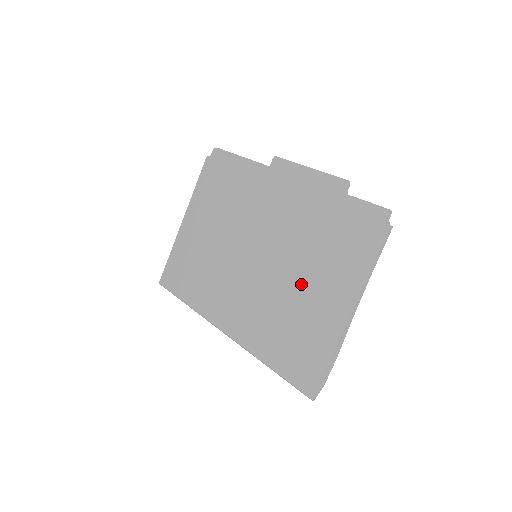
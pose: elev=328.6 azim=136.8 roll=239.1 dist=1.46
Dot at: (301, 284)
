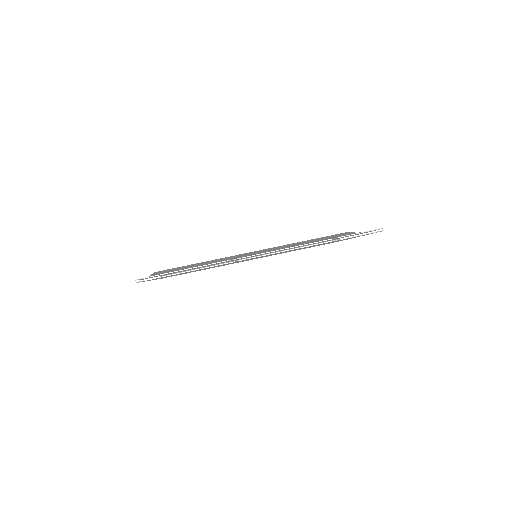
Dot at: occluded
